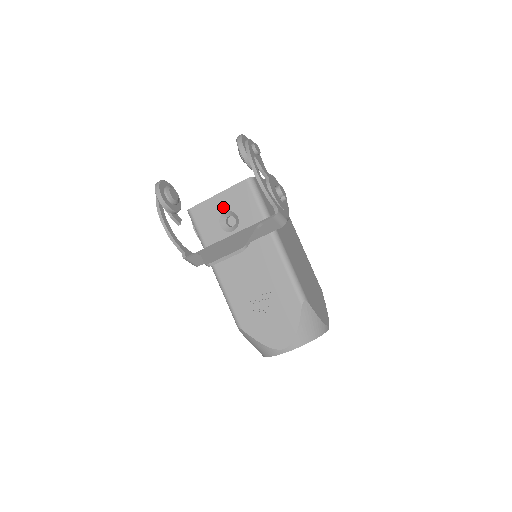
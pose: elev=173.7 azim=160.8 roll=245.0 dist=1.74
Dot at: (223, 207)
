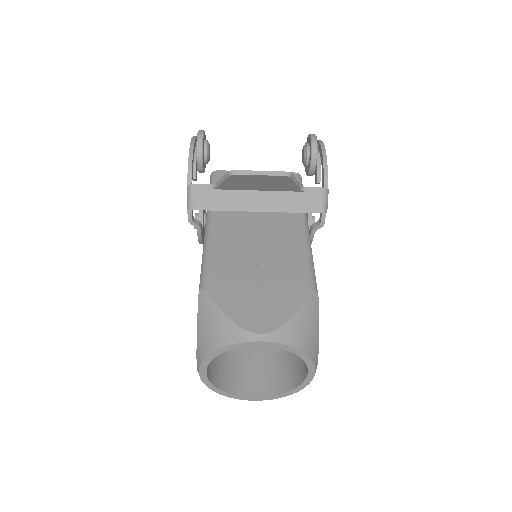
Dot at: occluded
